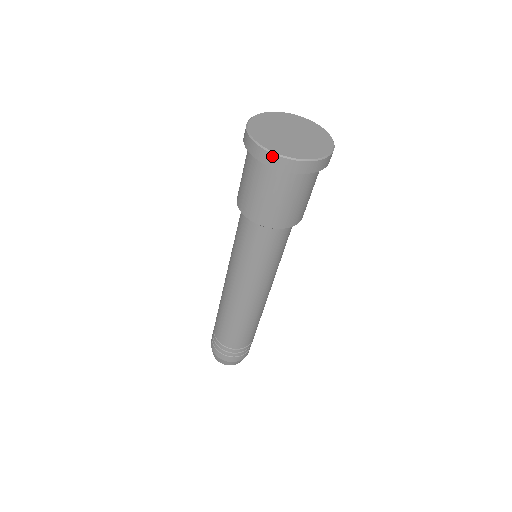
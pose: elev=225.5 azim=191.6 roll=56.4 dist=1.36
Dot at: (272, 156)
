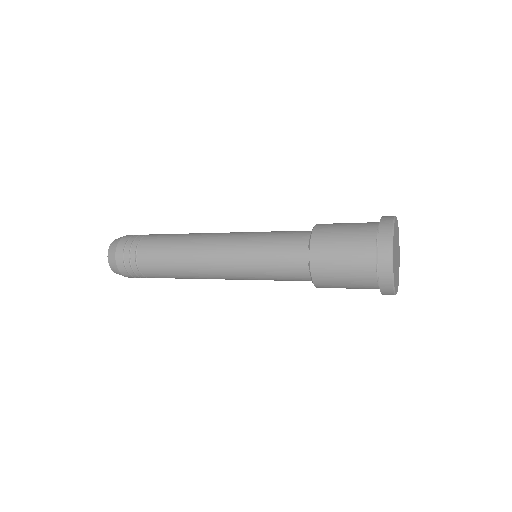
Dot at: occluded
